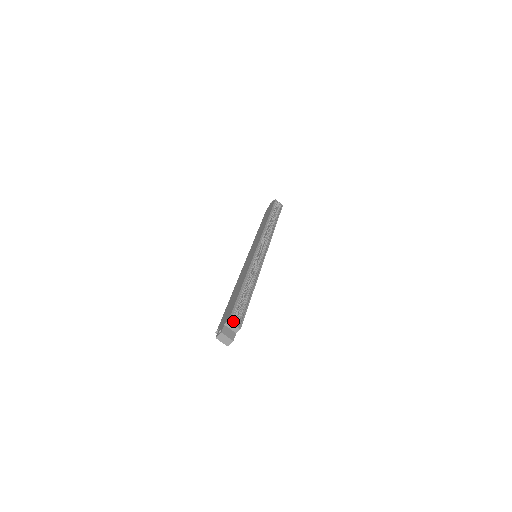
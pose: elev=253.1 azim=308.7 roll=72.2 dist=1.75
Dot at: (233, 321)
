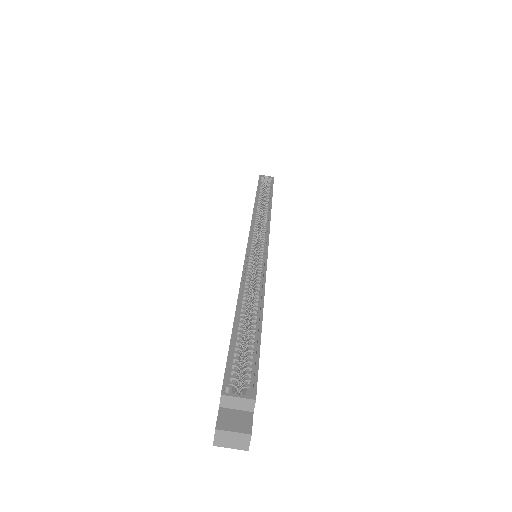
Dot at: (234, 390)
